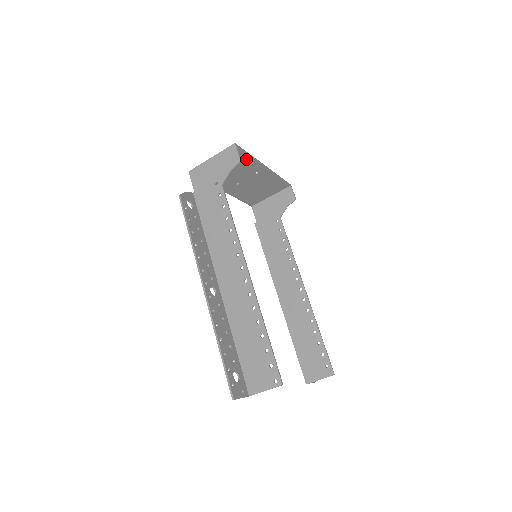
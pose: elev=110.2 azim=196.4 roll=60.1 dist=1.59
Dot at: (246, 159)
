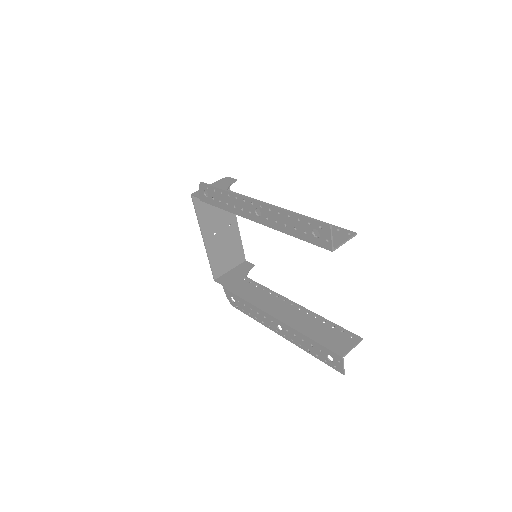
Dot at: occluded
